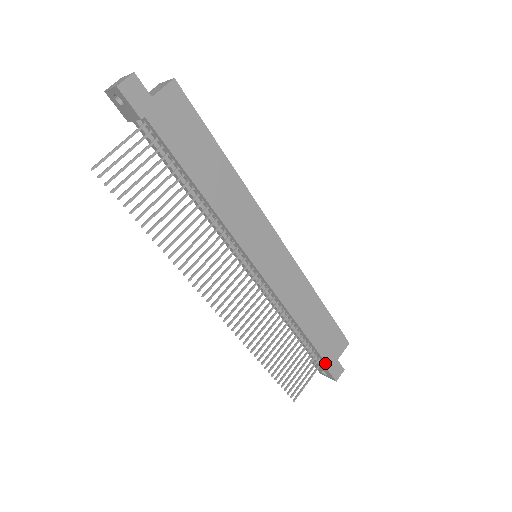
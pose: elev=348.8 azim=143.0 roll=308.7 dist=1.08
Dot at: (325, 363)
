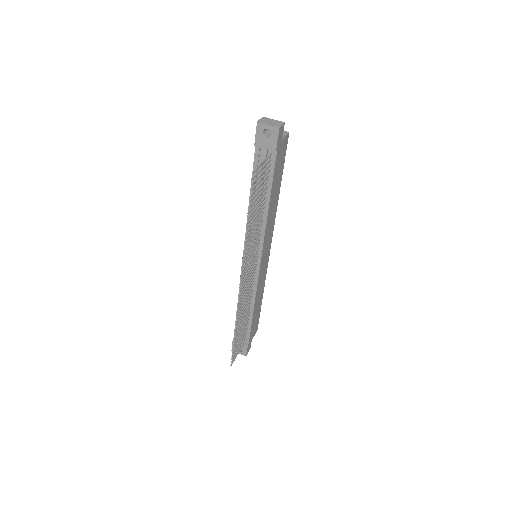
Dot at: (248, 341)
